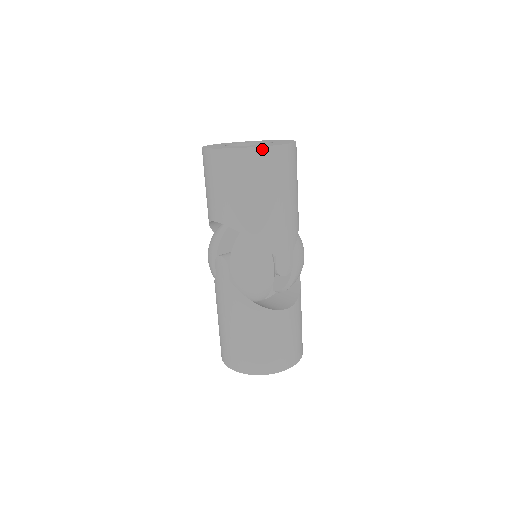
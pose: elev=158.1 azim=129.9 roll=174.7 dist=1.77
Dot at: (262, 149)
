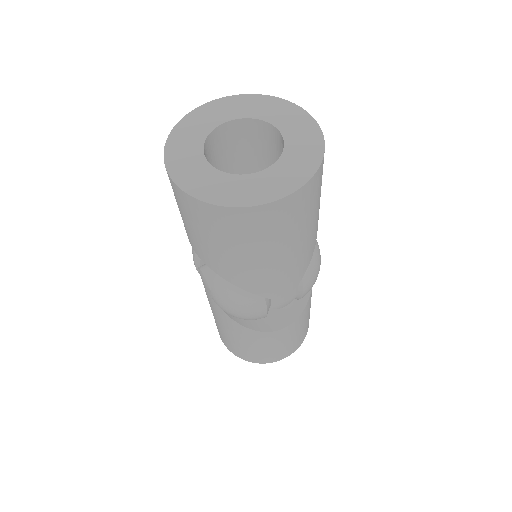
Dot at: (248, 209)
